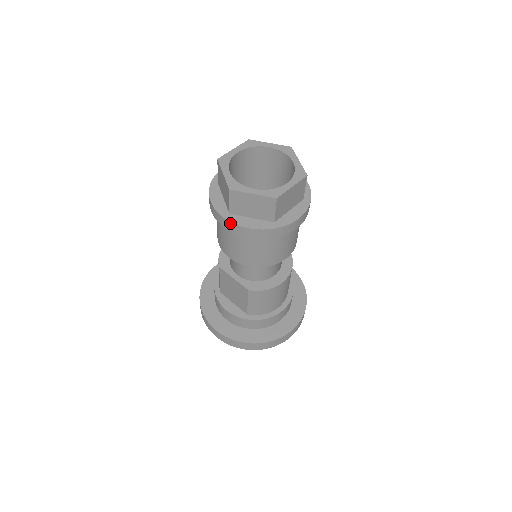
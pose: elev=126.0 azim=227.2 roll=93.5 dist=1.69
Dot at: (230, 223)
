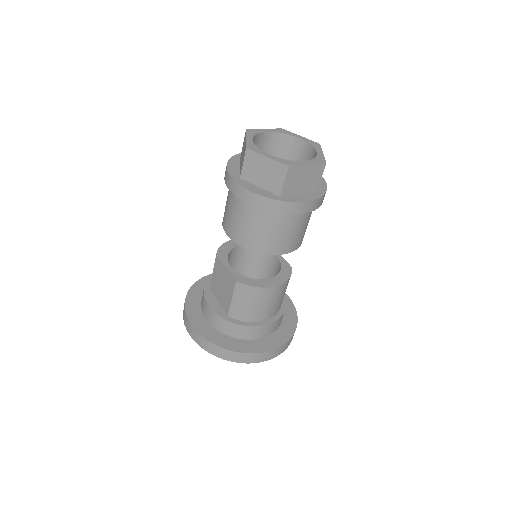
Dot at: (237, 185)
